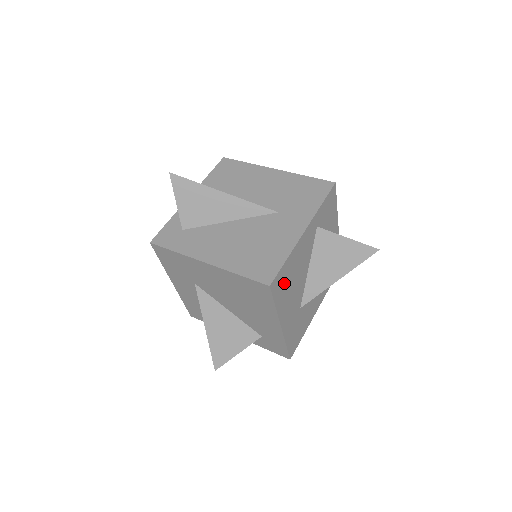
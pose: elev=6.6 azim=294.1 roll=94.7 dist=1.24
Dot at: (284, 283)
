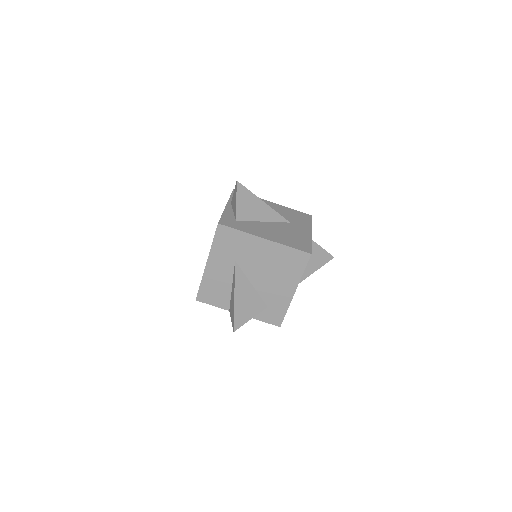
Dot at: occluded
